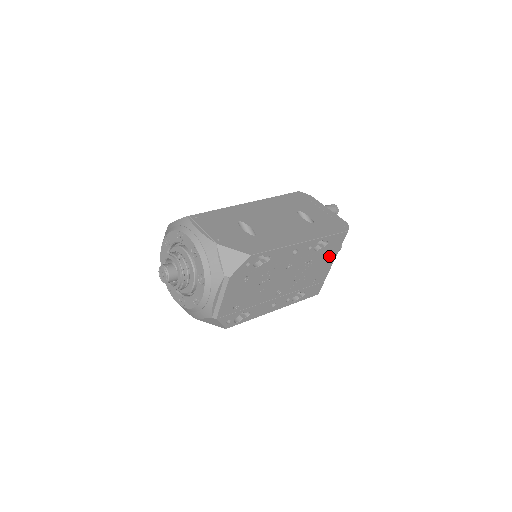
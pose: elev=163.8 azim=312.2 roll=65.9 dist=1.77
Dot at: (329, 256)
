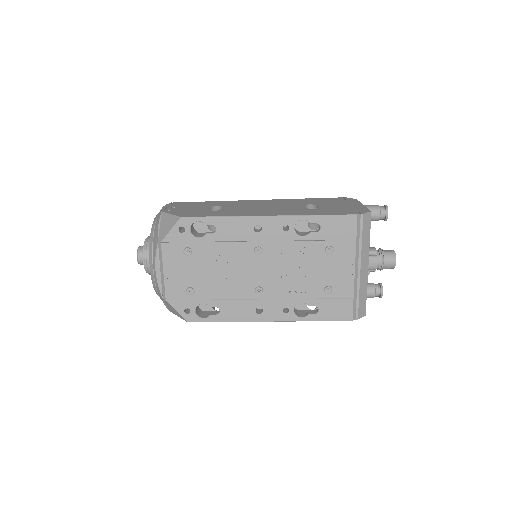
Dot at: (338, 252)
